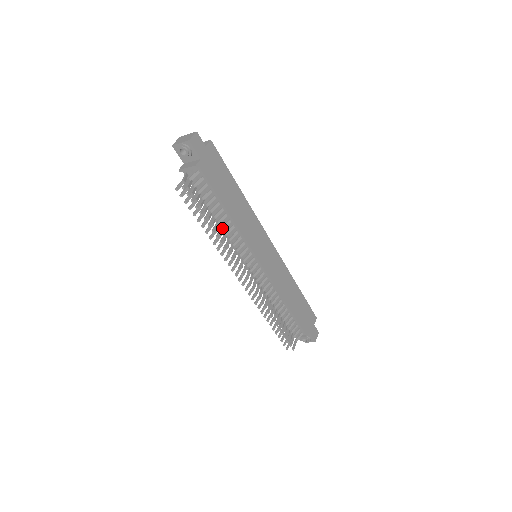
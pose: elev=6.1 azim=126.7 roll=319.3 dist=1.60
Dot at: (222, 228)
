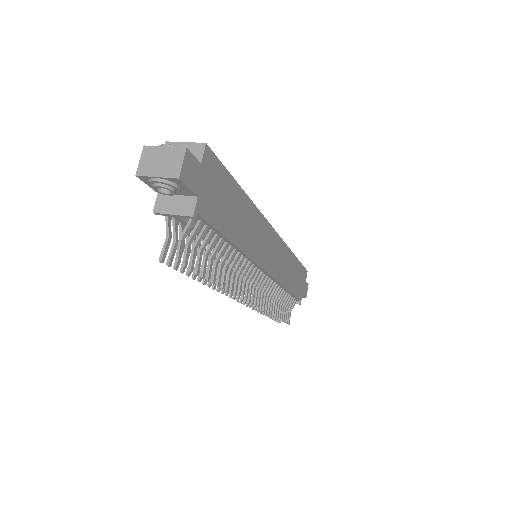
Dot at: (226, 267)
